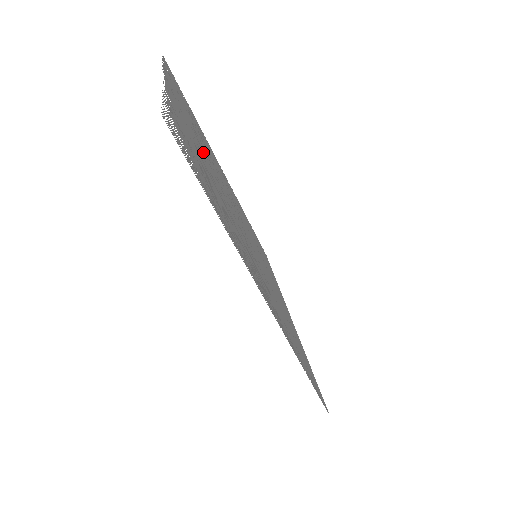
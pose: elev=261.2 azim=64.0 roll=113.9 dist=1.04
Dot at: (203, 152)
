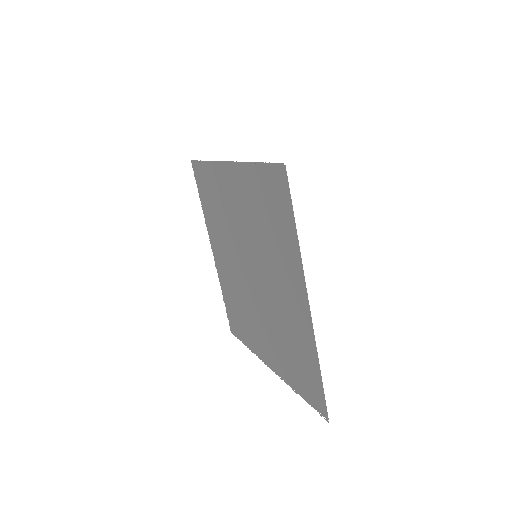
Dot at: (228, 257)
